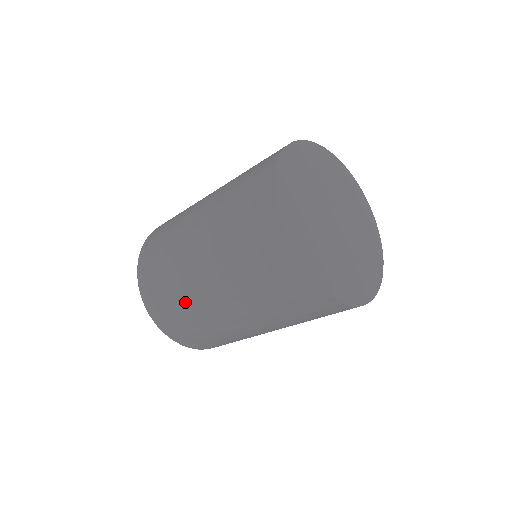
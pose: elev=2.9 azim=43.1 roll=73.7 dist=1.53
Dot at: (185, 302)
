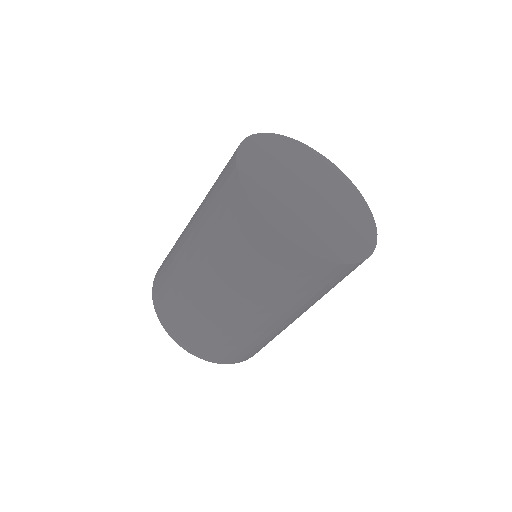
Dot at: (187, 301)
